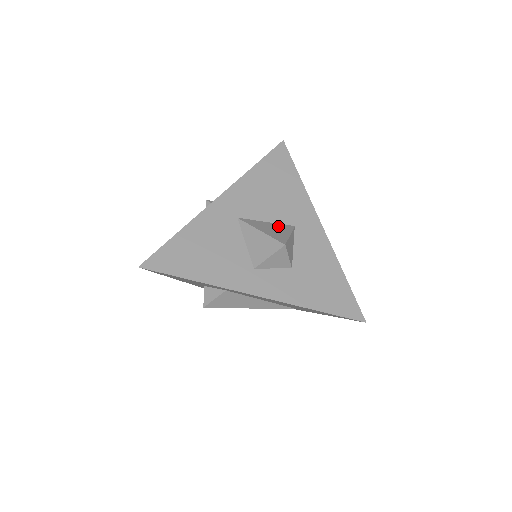
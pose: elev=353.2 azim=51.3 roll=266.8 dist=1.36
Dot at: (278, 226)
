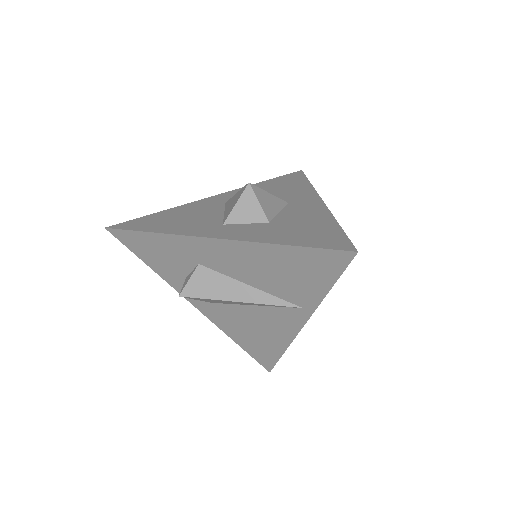
Dot at: occluded
